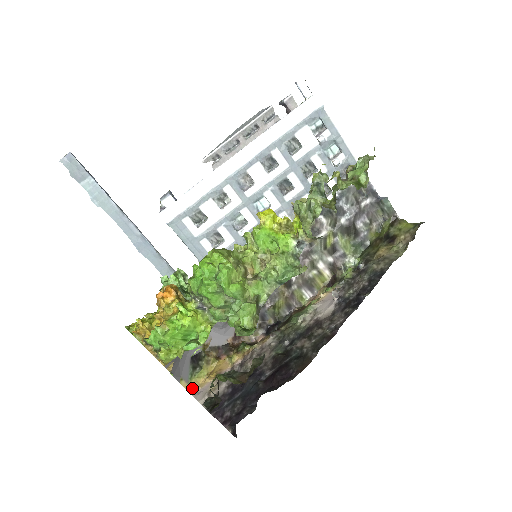
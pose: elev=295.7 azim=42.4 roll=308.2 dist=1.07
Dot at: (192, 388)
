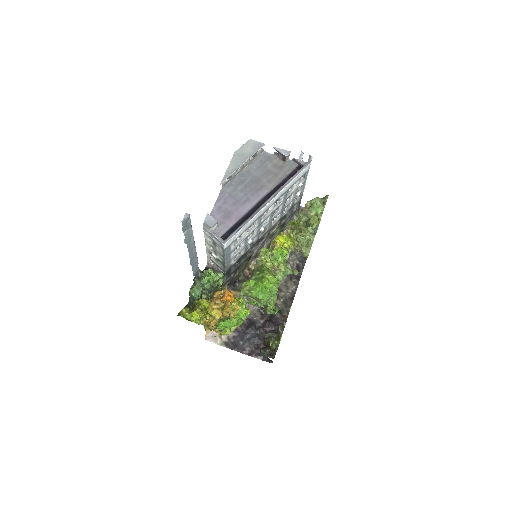
Dot at: (205, 335)
